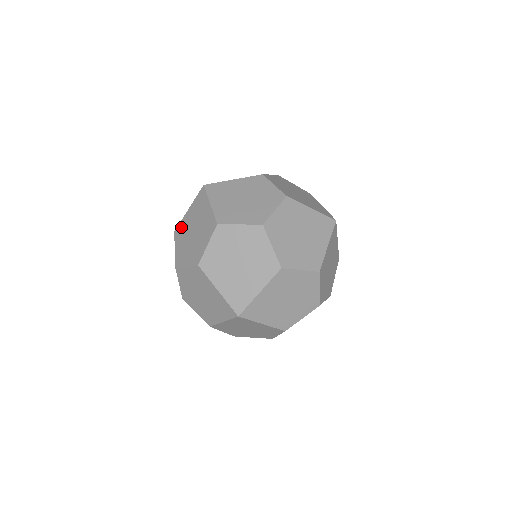
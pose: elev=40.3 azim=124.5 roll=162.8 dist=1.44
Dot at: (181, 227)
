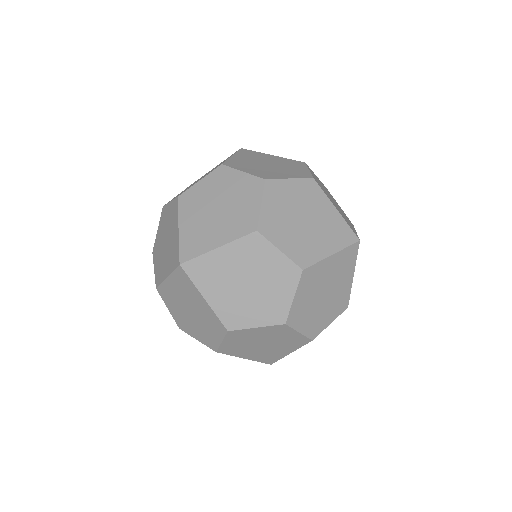
Dot at: (165, 292)
